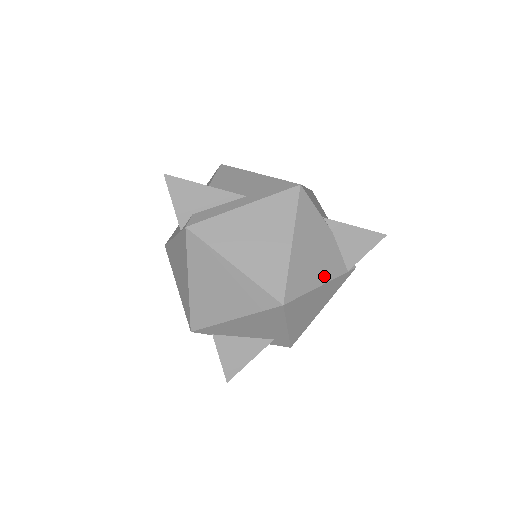
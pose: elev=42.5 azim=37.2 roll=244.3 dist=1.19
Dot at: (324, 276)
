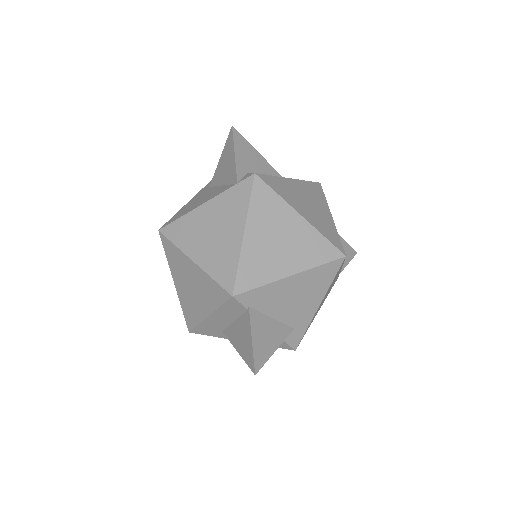
Dot at: occluded
